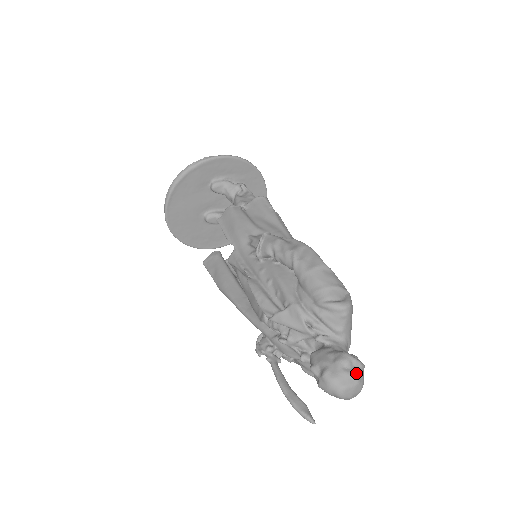
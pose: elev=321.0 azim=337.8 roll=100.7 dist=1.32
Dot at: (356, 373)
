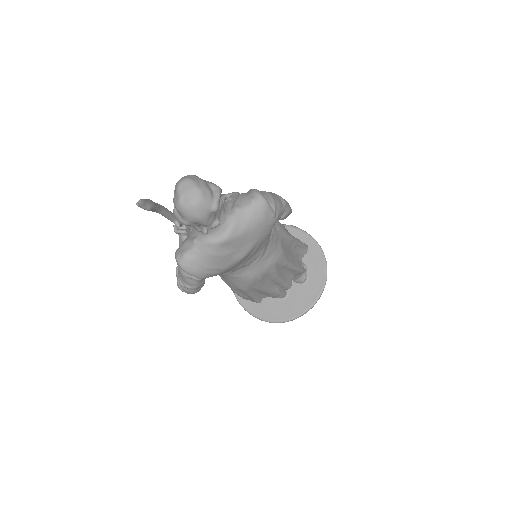
Dot at: (208, 188)
